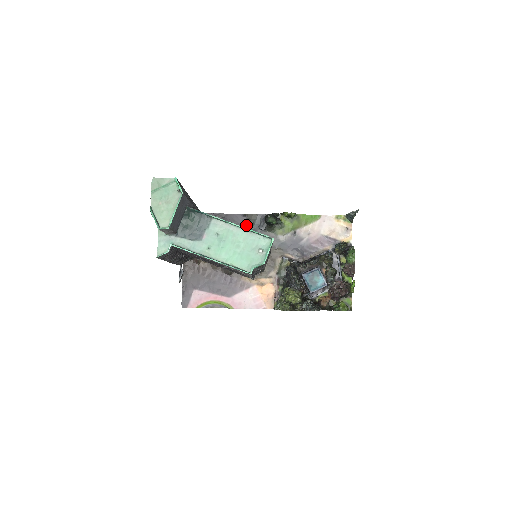
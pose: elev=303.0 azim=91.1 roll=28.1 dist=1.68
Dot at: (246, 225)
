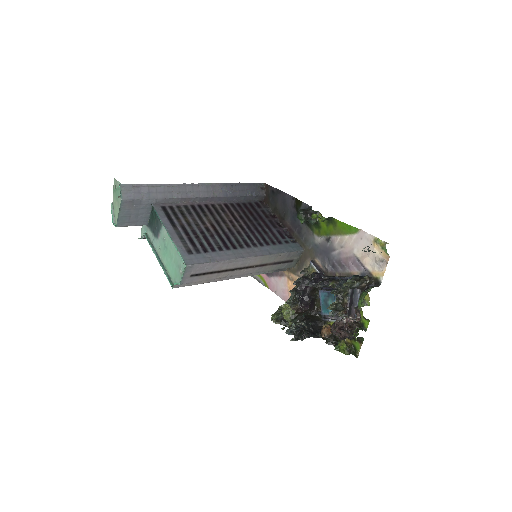
Dot at: (293, 210)
